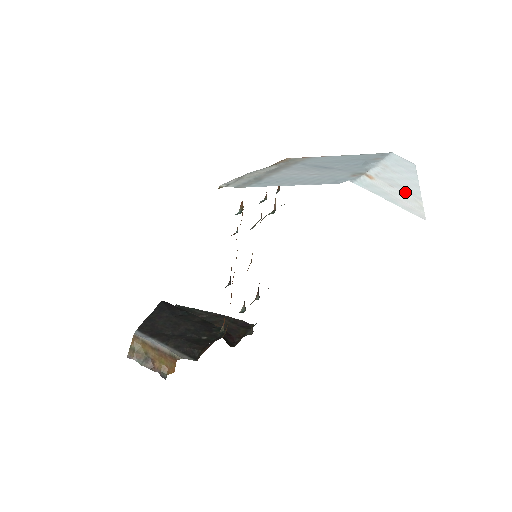
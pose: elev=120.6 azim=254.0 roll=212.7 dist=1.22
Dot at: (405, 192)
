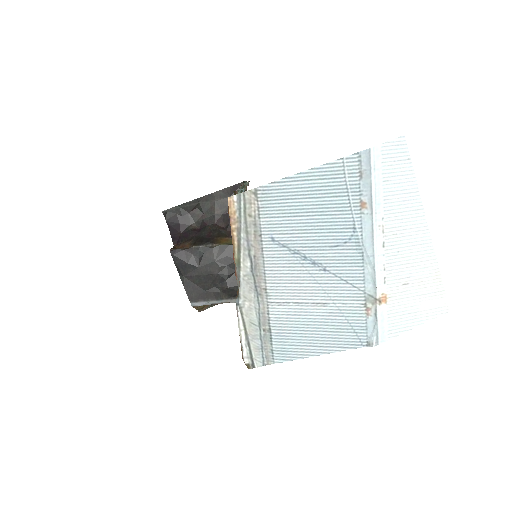
Dot at: (420, 275)
